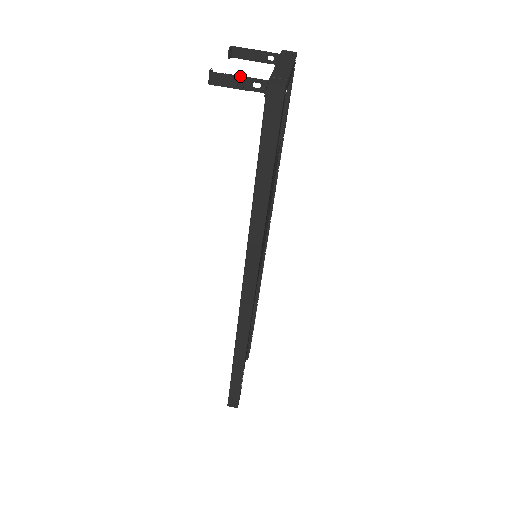
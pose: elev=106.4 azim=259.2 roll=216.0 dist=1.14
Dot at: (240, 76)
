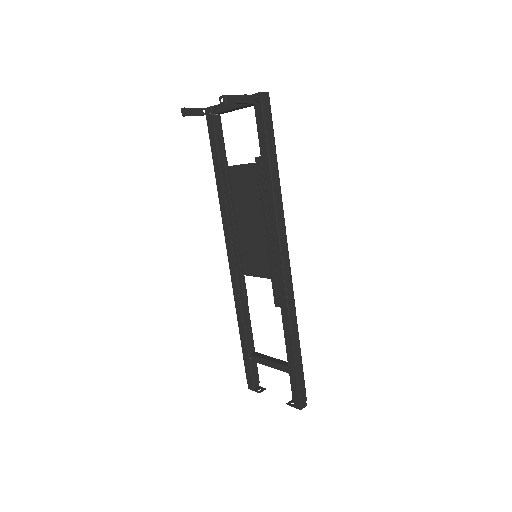
Dot at: occluded
